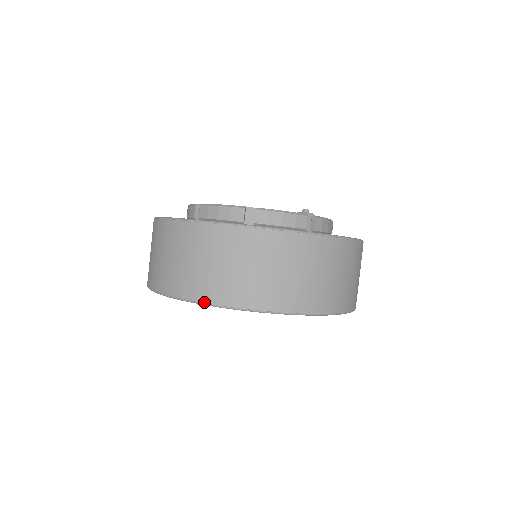
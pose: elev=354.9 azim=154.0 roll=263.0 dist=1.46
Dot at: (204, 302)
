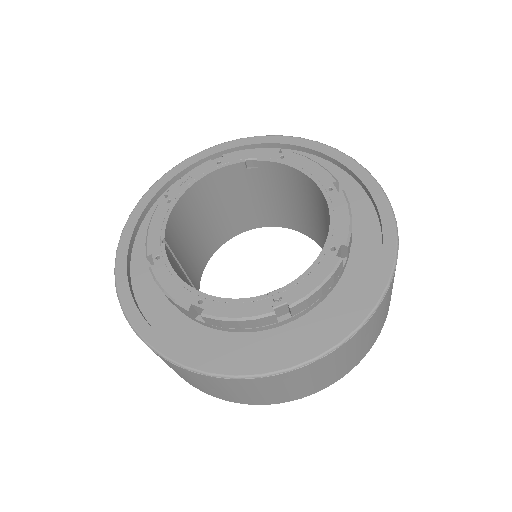
Dot at: (181, 377)
